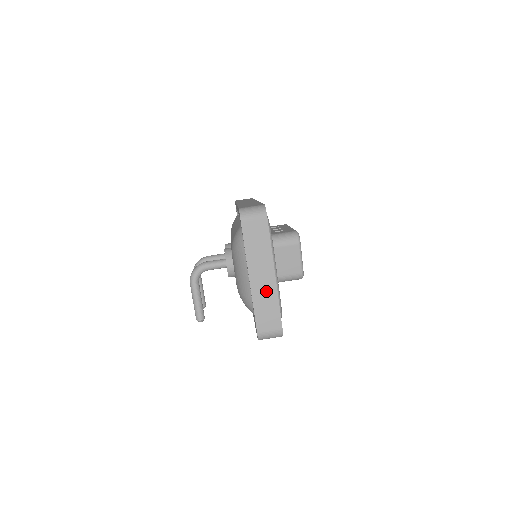
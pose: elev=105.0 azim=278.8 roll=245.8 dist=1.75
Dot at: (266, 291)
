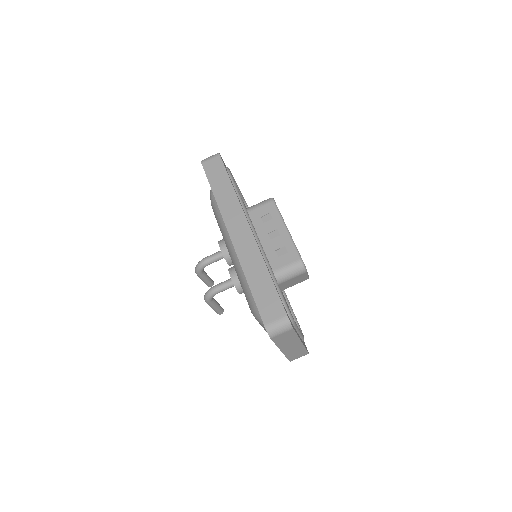
Dot at: (295, 349)
